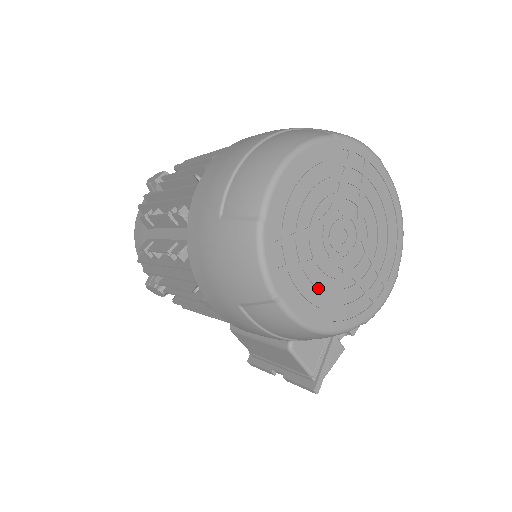
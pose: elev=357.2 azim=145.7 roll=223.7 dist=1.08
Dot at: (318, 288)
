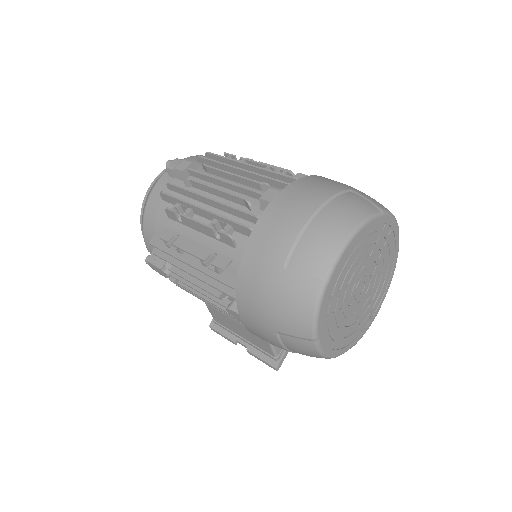
Dot at: (339, 328)
